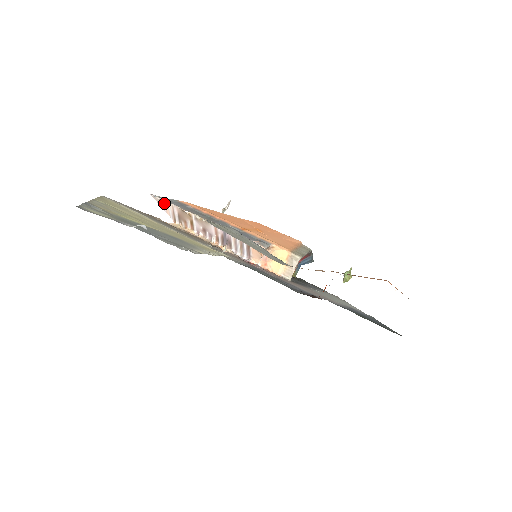
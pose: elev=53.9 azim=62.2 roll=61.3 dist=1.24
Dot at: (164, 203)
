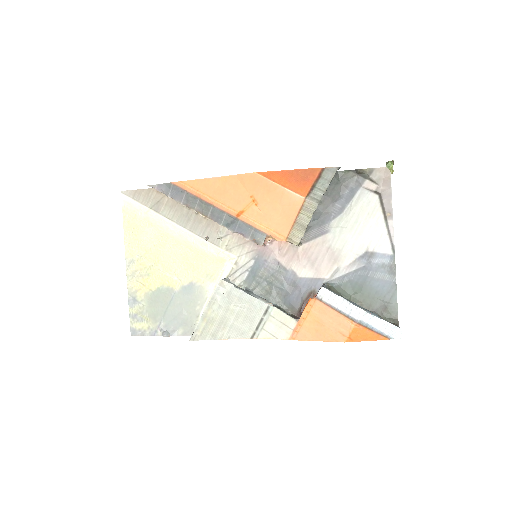
Dot at: (164, 191)
